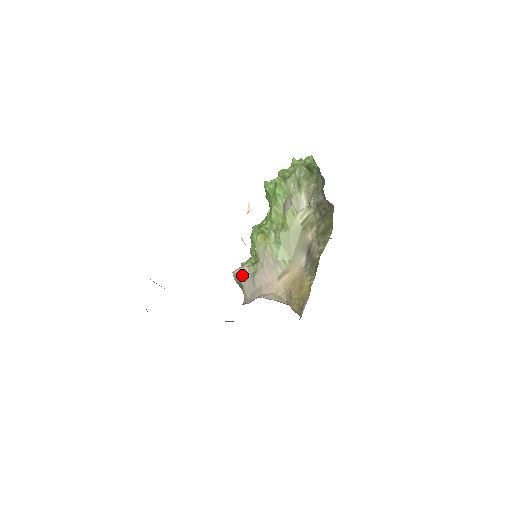
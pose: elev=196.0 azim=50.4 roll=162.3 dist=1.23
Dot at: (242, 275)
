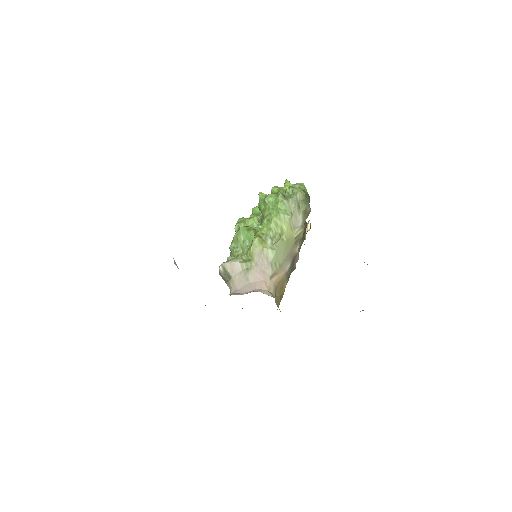
Dot at: (233, 268)
